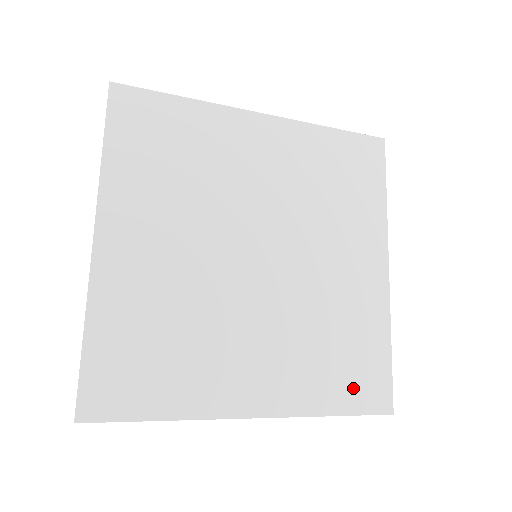
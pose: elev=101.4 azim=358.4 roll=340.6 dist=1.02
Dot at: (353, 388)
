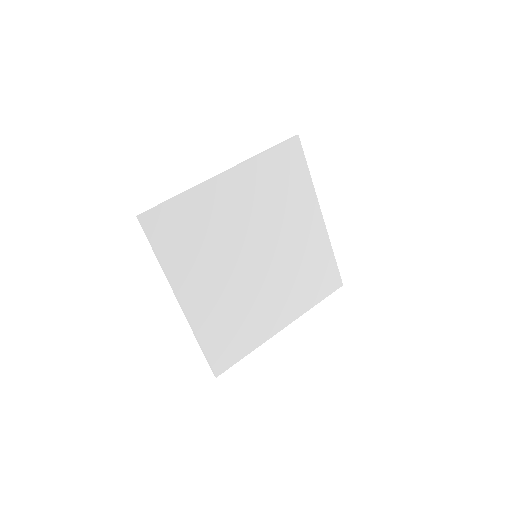
Dot at: (219, 347)
